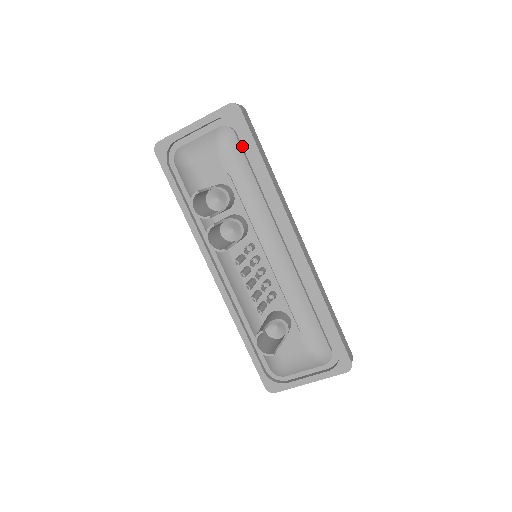
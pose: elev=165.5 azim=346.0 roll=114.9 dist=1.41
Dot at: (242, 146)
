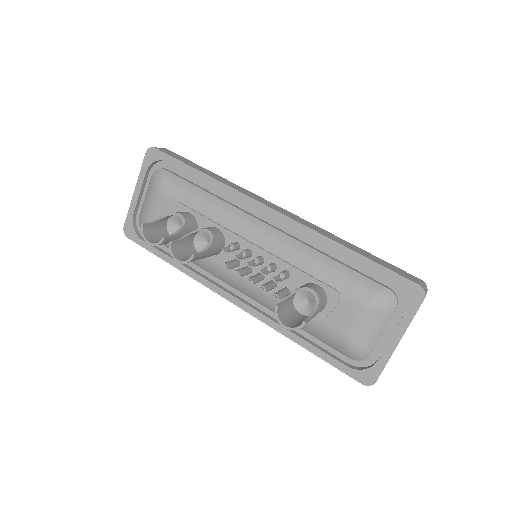
Dot at: (178, 175)
